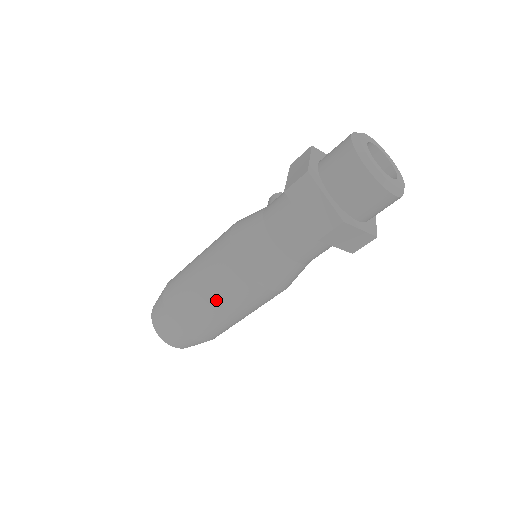
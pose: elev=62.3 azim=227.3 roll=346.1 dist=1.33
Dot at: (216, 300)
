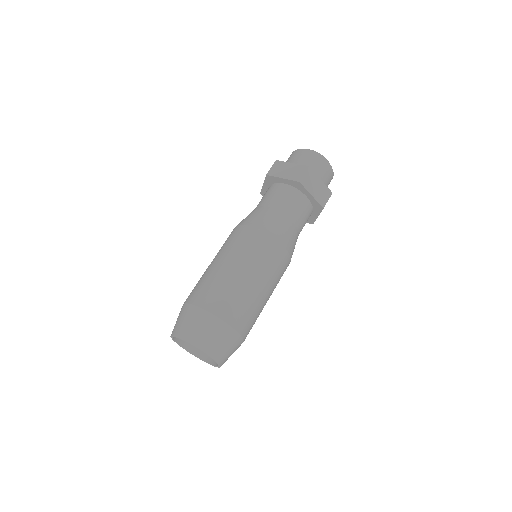
Dot at: (239, 263)
